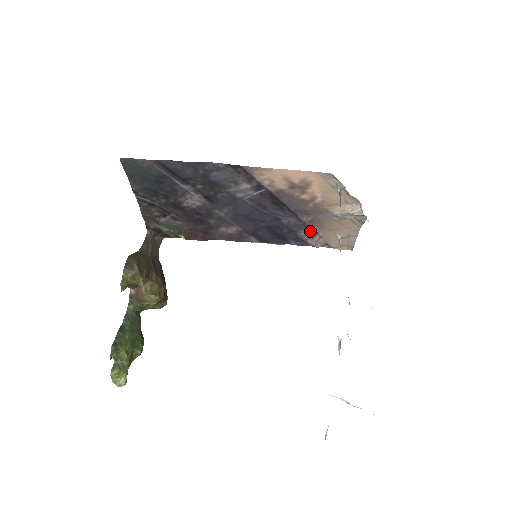
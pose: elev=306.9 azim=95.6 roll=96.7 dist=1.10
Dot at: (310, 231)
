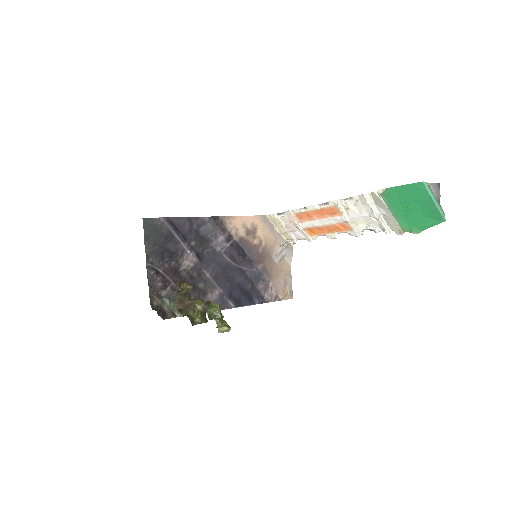
Dot at: (264, 283)
